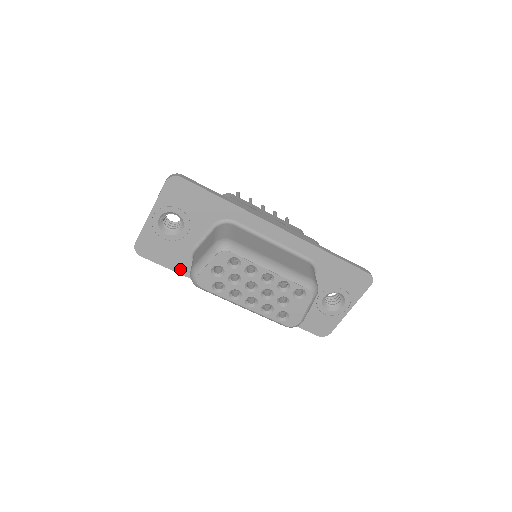
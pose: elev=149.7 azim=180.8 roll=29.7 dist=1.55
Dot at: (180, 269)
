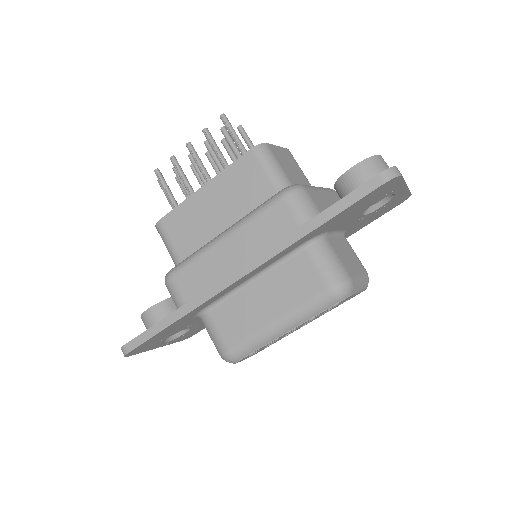
Dot at: occluded
